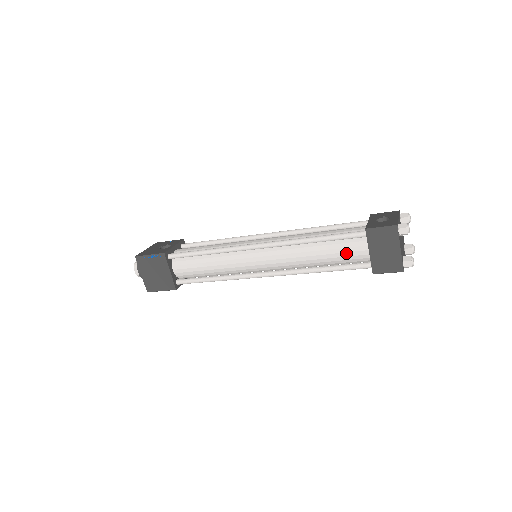
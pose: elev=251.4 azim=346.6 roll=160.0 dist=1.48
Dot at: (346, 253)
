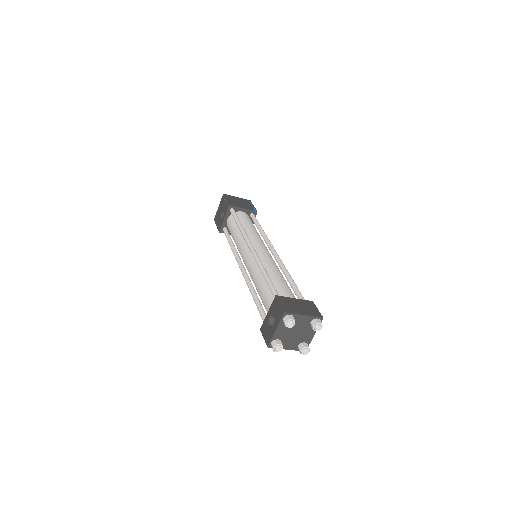
Dot at: occluded
